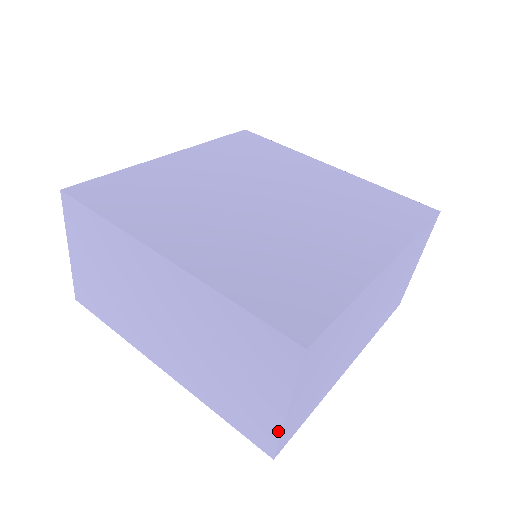
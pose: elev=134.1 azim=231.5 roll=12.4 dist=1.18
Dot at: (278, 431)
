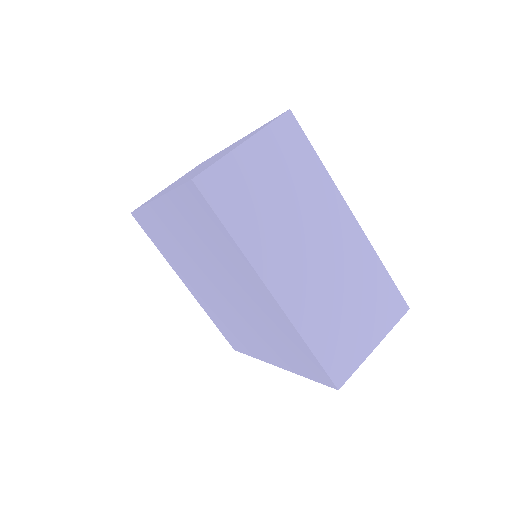
Dot at: (220, 158)
